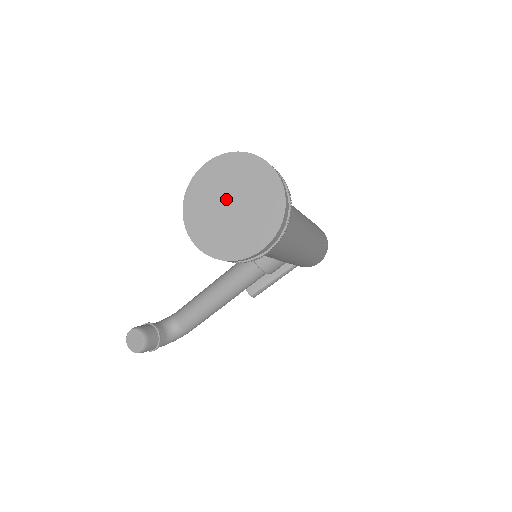
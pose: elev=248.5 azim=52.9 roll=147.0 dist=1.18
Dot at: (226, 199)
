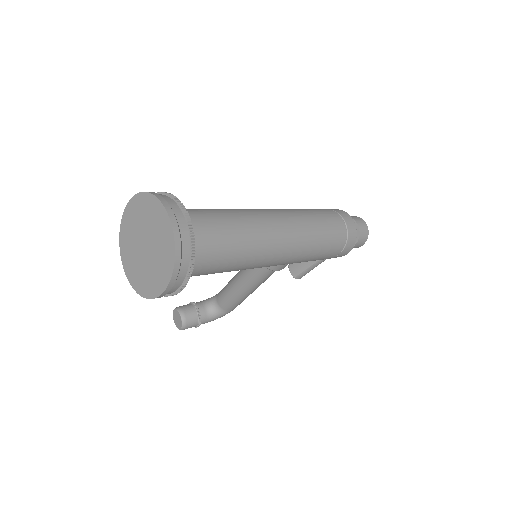
Dot at: (141, 238)
